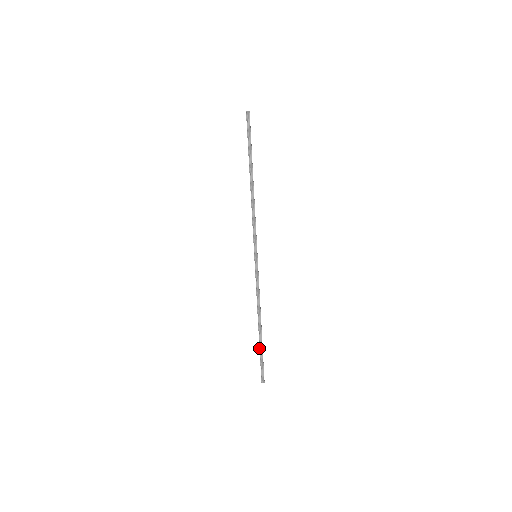
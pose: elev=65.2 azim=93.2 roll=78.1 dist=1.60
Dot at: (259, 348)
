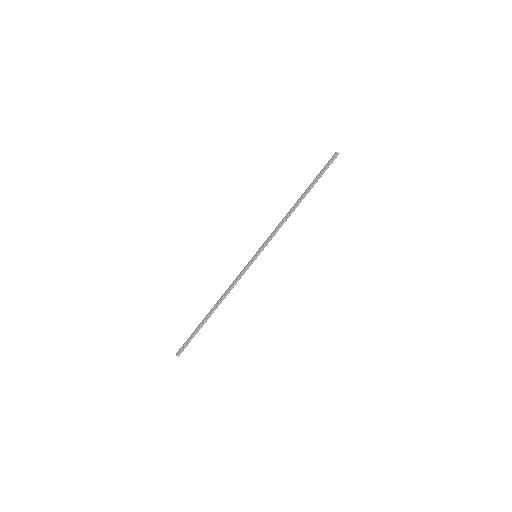
Dot at: (198, 326)
